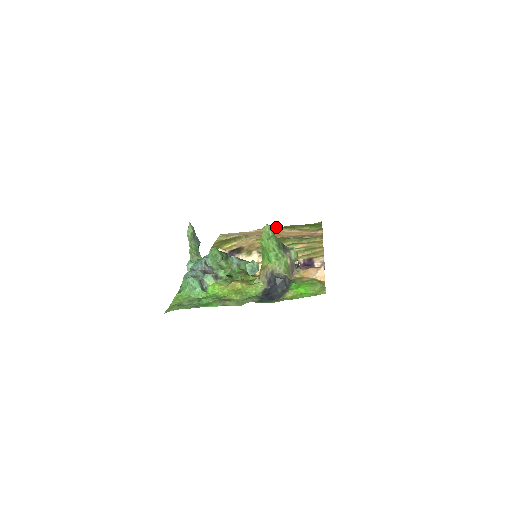
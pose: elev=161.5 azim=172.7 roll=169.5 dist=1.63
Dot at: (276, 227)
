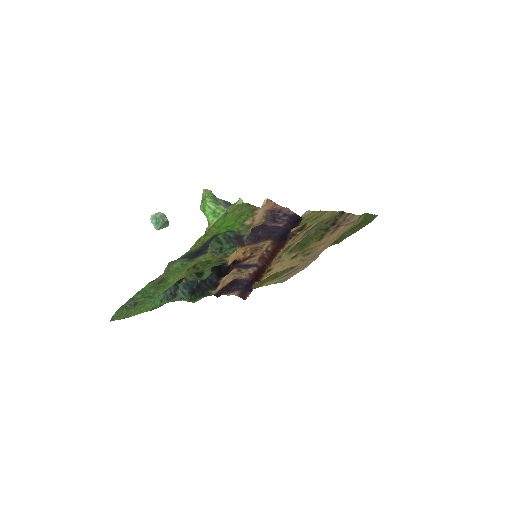
Dot at: (329, 246)
